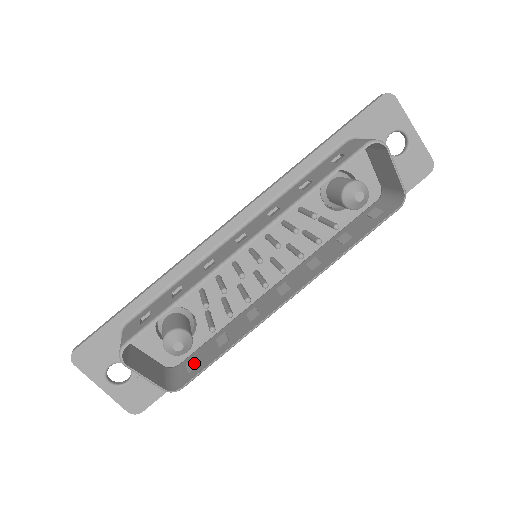
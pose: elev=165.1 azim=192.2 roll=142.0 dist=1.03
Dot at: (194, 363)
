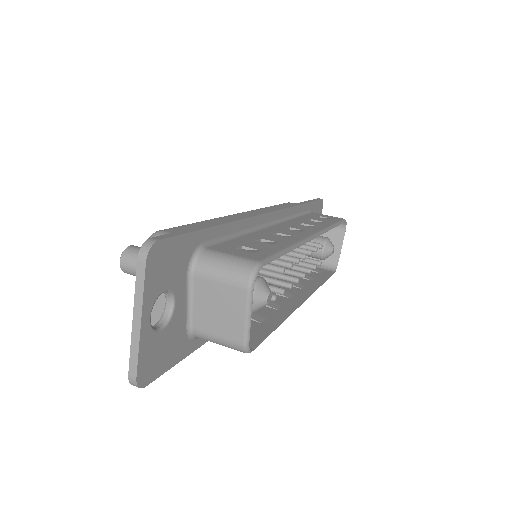
Dot at: occluded
